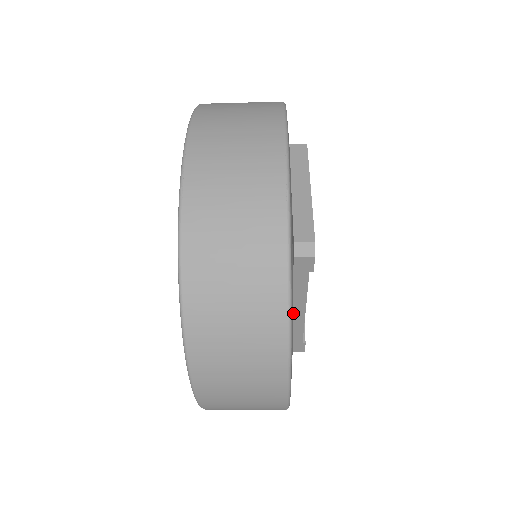
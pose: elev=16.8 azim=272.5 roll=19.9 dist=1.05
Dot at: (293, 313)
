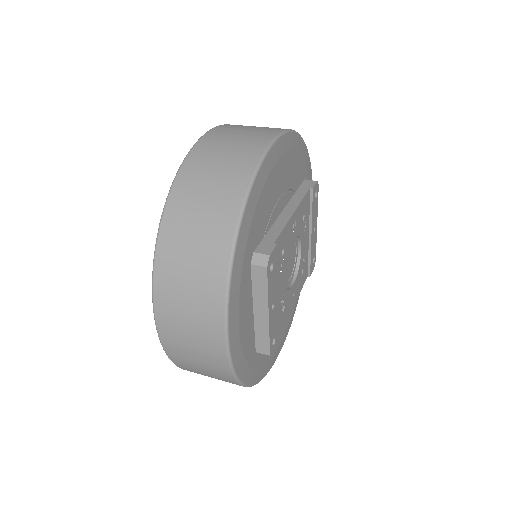
Dot at: occluded
